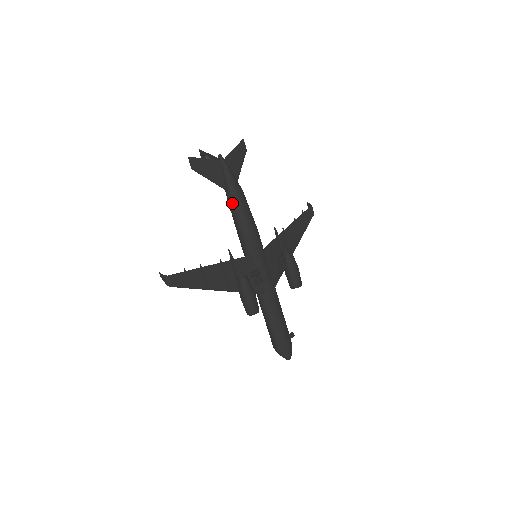
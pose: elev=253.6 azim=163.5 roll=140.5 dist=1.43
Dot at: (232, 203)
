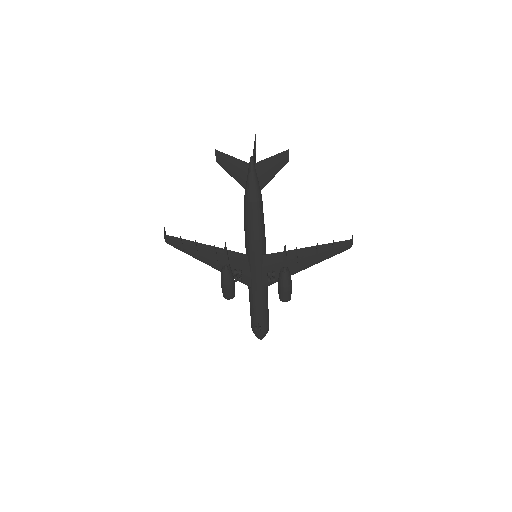
Dot at: (244, 206)
